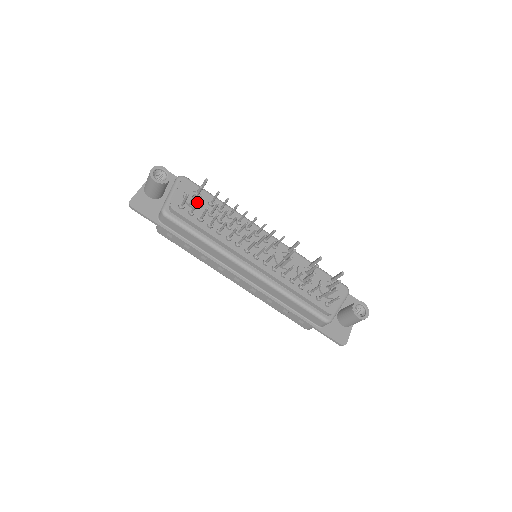
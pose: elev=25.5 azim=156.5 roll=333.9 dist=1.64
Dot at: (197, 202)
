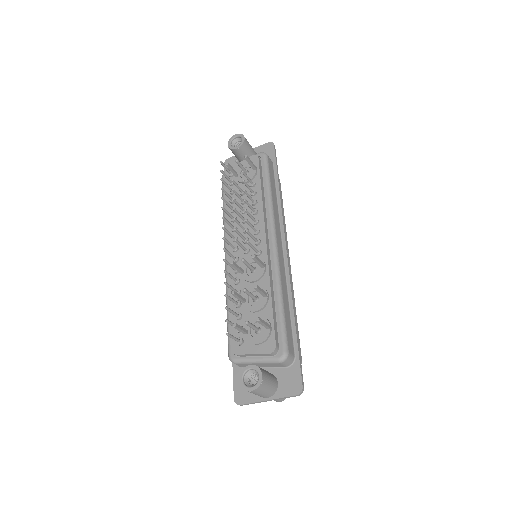
Dot at: (220, 170)
